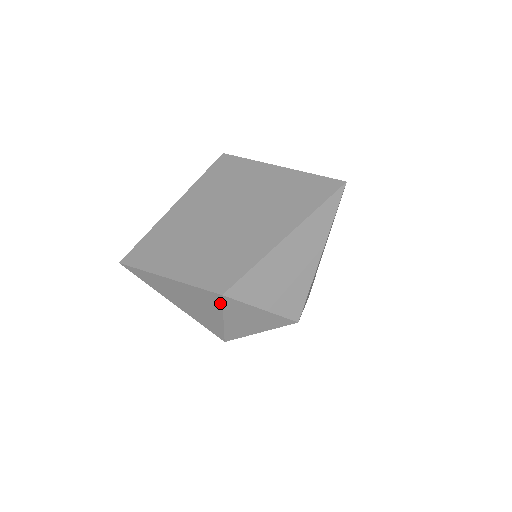
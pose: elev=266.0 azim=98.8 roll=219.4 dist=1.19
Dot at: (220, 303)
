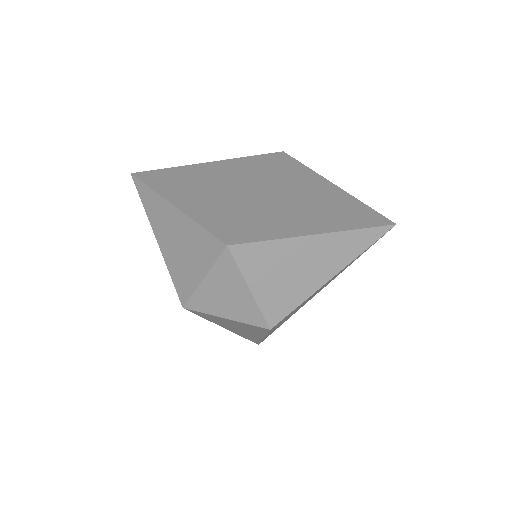
Dot at: (216, 255)
